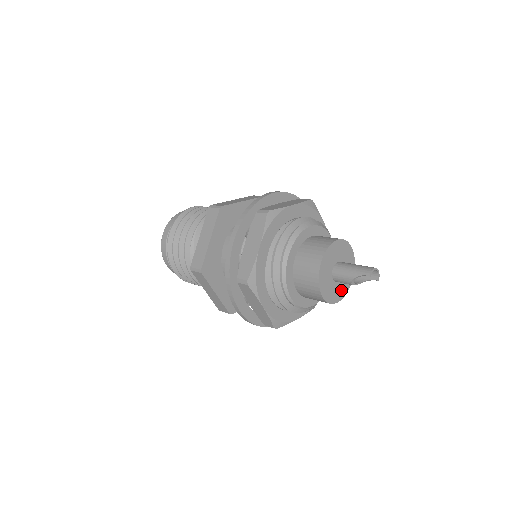
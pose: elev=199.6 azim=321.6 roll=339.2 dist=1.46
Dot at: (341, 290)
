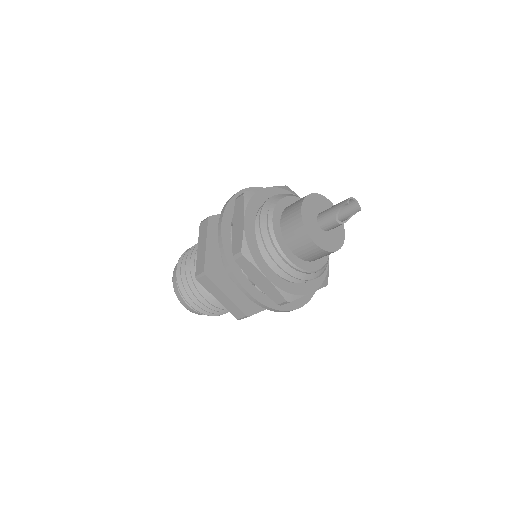
Dot at: (335, 240)
